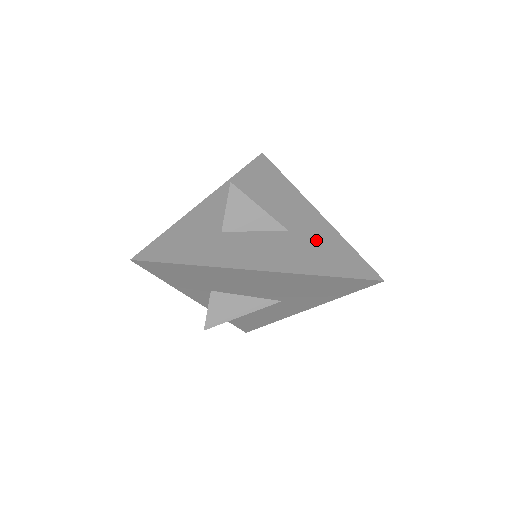
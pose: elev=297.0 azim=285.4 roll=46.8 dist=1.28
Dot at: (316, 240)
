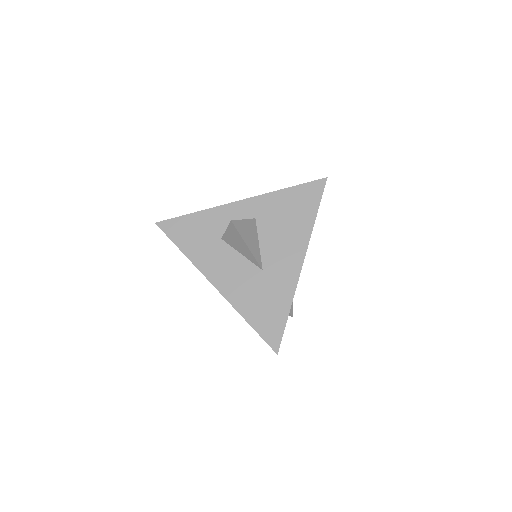
Dot at: (272, 291)
